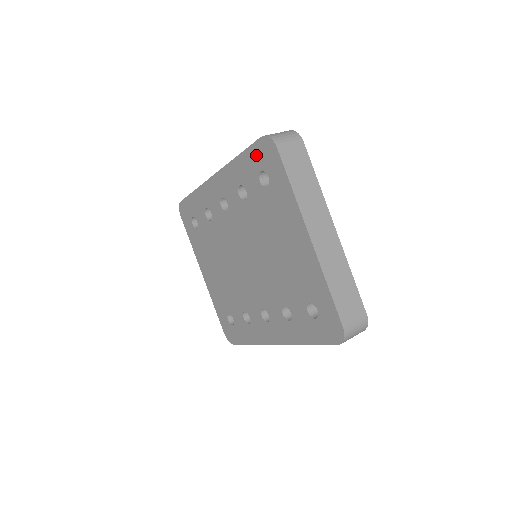
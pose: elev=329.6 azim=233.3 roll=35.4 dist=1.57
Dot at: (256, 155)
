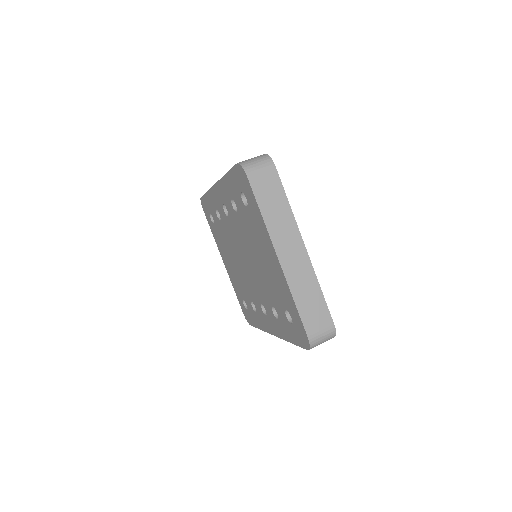
Dot at: (236, 177)
